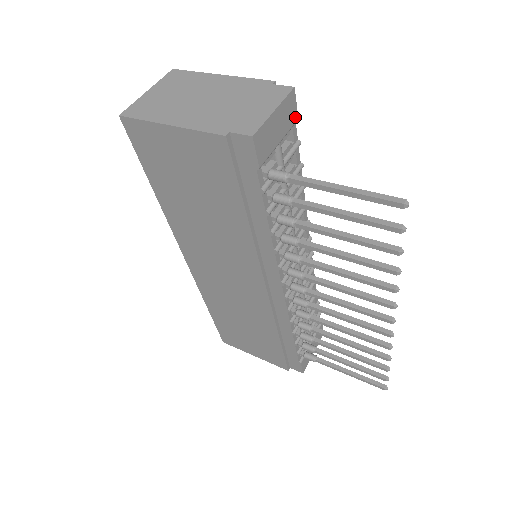
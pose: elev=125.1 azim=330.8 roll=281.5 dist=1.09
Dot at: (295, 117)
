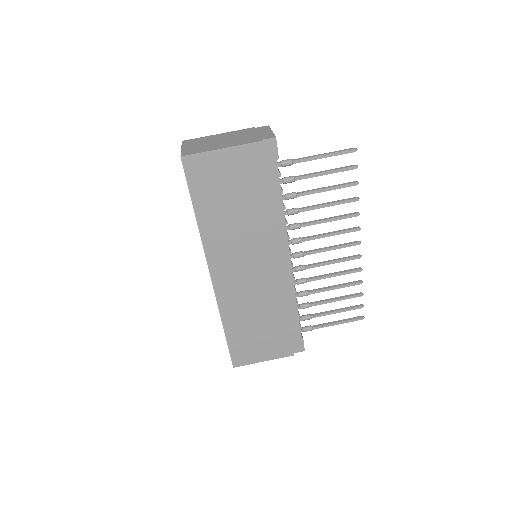
Dot at: occluded
